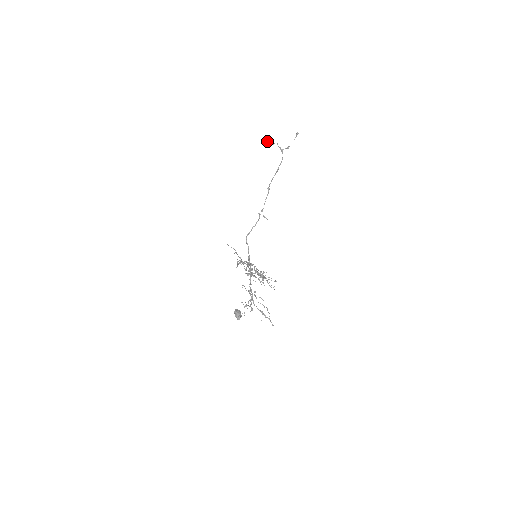
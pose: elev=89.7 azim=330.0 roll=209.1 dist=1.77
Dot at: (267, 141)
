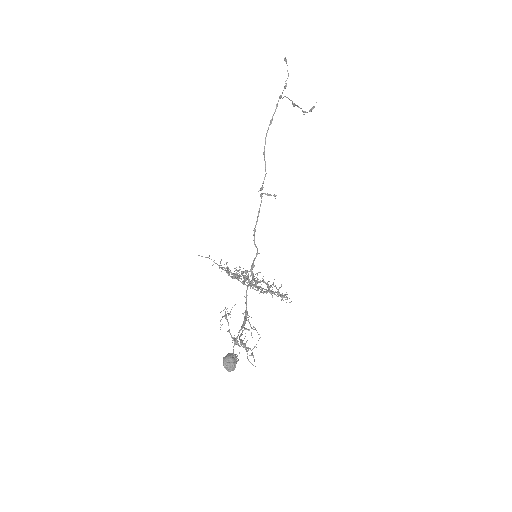
Dot at: (311, 111)
